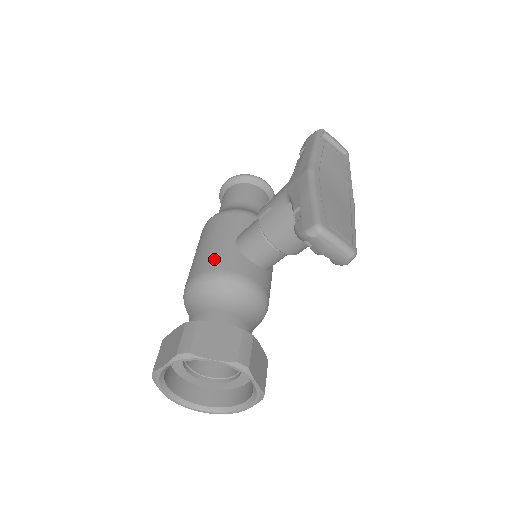
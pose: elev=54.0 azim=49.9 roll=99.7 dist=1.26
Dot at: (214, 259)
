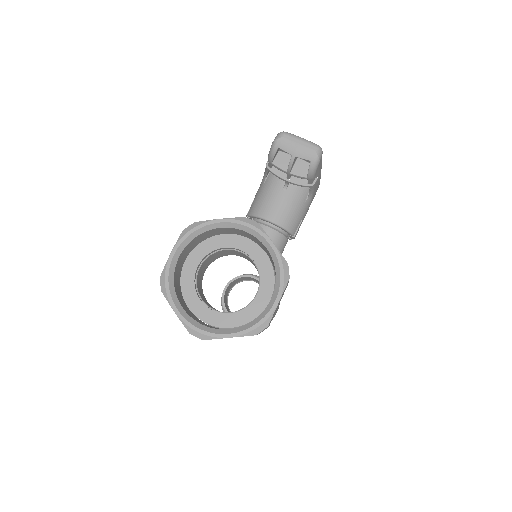
Dot at: occluded
